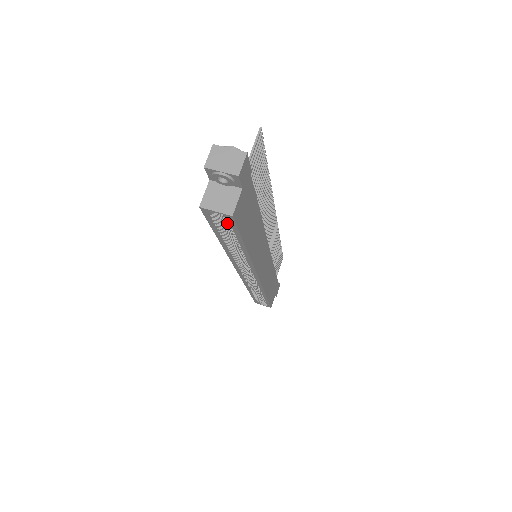
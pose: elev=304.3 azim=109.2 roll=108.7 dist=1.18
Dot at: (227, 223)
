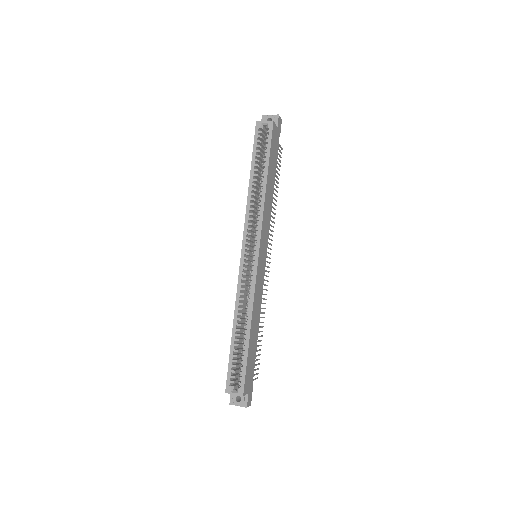
Dot at: (266, 135)
